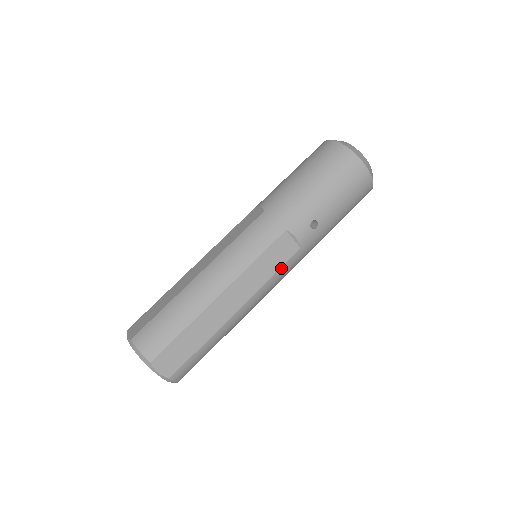
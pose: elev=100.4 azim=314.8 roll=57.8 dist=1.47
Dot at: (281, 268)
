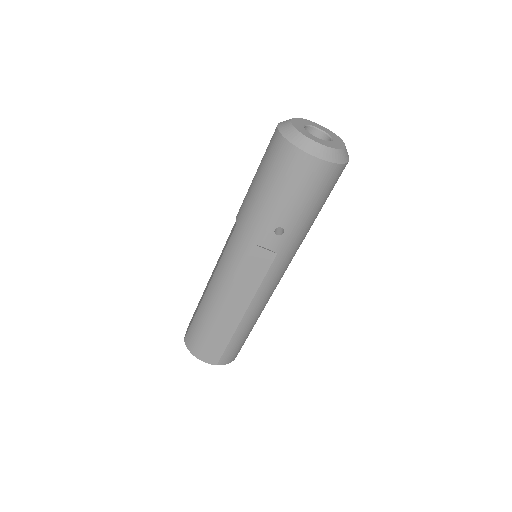
Dot at: (267, 274)
